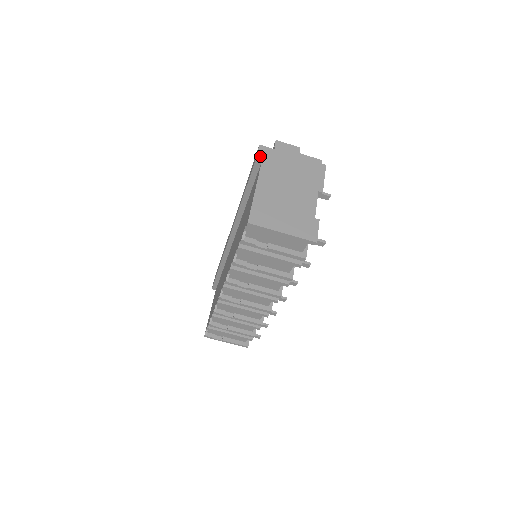
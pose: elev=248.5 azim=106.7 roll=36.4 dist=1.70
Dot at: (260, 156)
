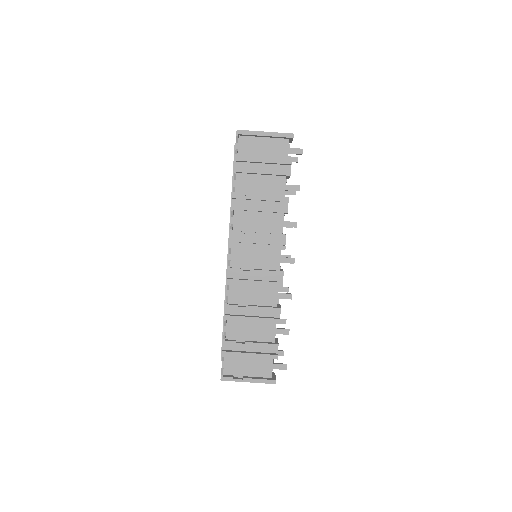
Dot at: occluded
